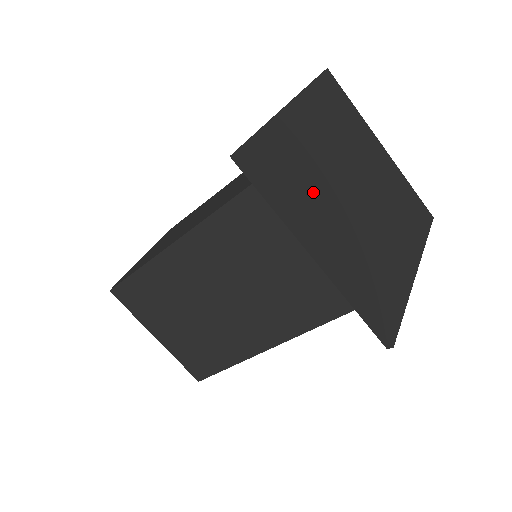
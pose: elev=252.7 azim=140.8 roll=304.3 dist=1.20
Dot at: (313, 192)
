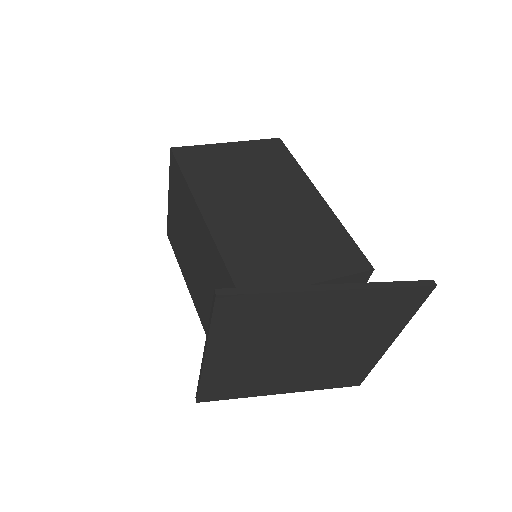
Dot at: (257, 336)
